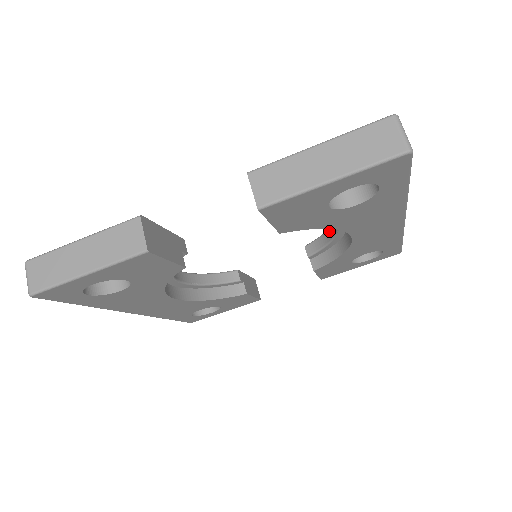
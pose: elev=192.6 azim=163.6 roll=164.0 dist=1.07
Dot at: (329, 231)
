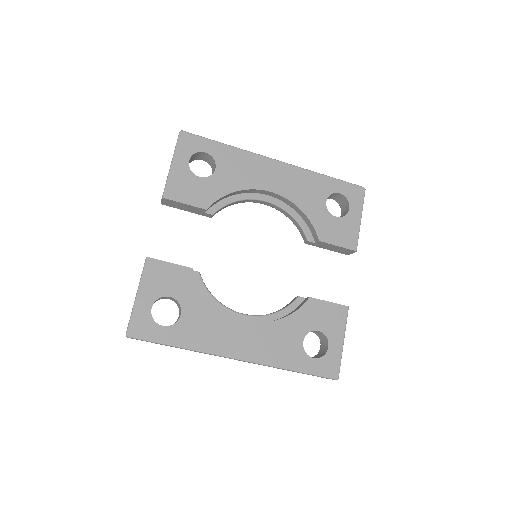
Dot at: (287, 216)
